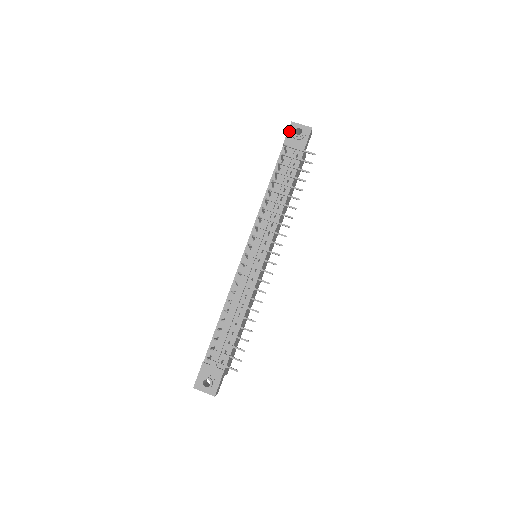
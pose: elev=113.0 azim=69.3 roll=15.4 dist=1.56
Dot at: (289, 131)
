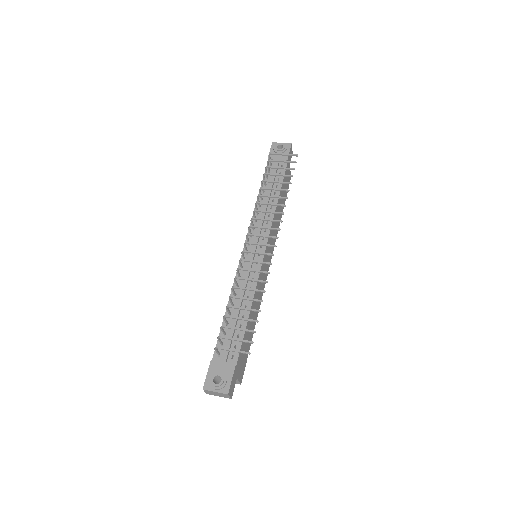
Dot at: (271, 149)
